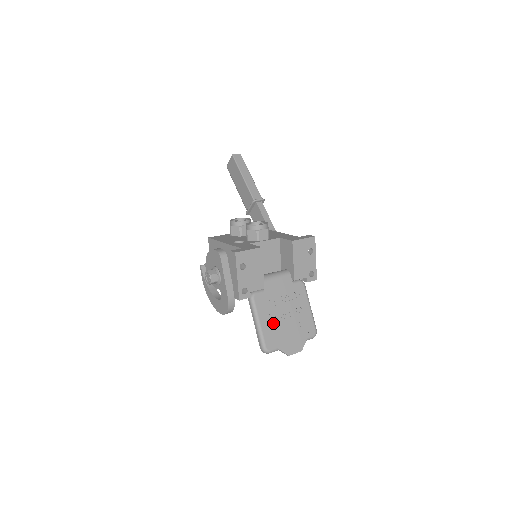
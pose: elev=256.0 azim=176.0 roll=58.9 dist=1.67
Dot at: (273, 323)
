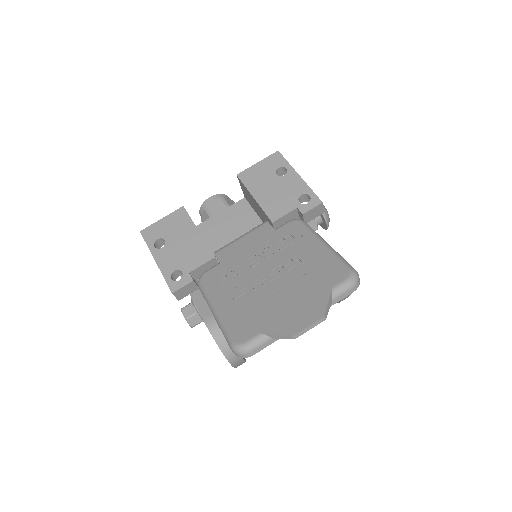
Dot at: (244, 298)
